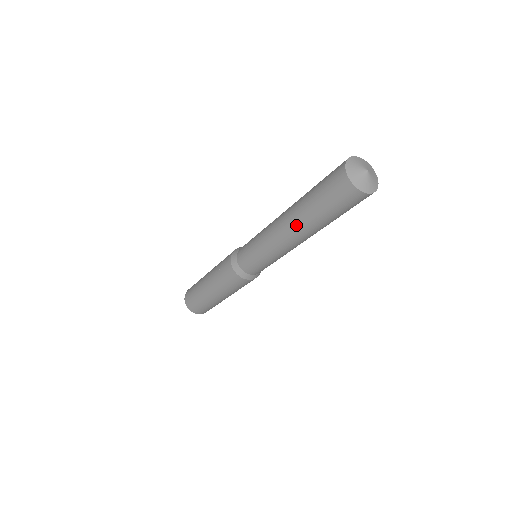
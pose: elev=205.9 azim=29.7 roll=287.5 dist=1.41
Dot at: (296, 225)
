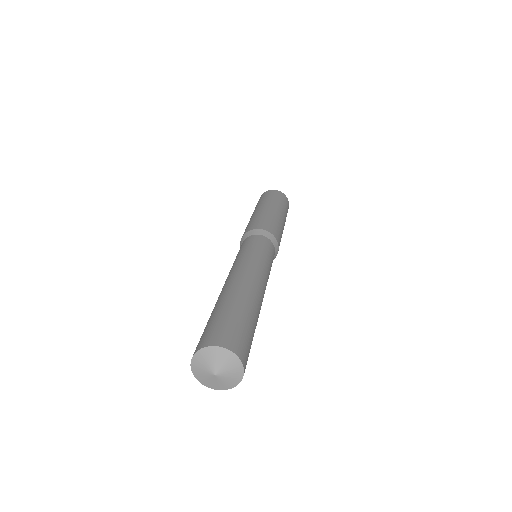
Dot at: occluded
